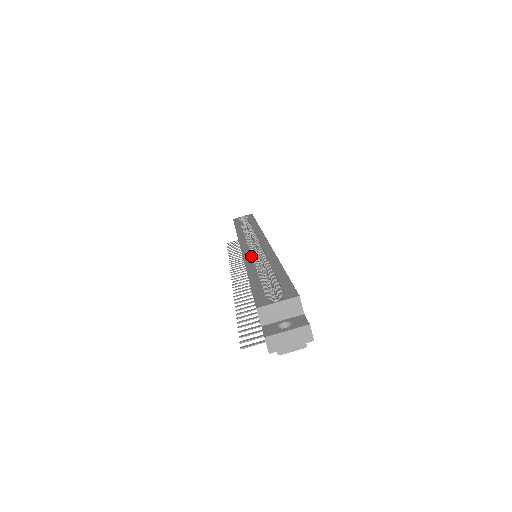
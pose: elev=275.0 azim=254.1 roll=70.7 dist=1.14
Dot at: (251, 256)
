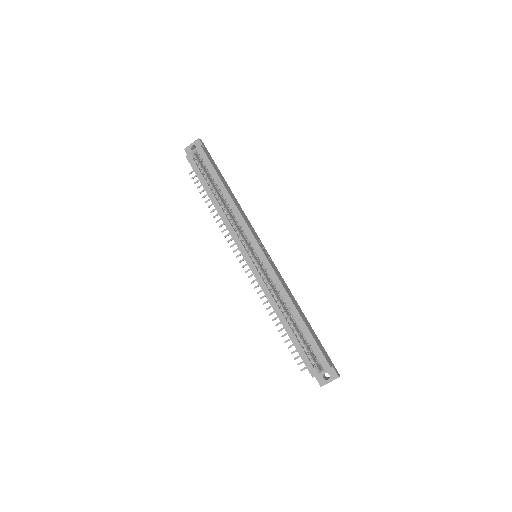
Dot at: (268, 291)
